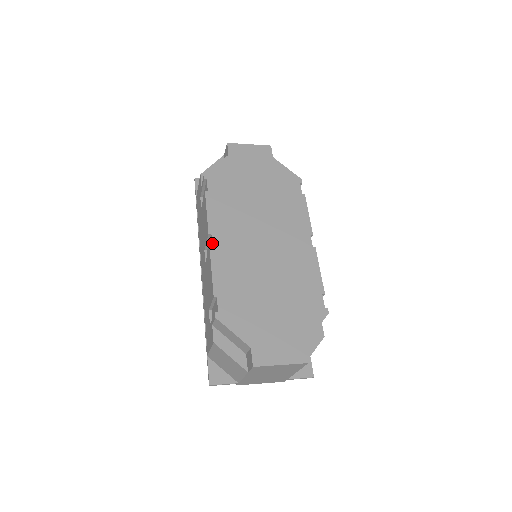
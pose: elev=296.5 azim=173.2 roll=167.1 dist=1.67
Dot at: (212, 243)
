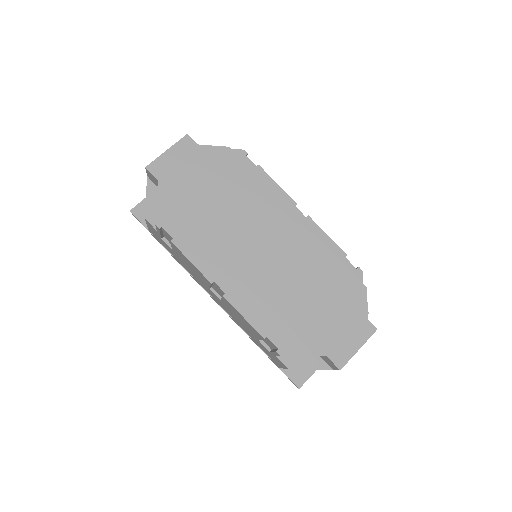
Dot at: (221, 290)
